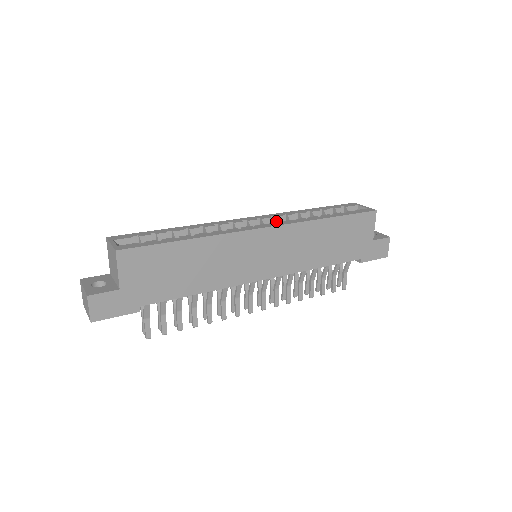
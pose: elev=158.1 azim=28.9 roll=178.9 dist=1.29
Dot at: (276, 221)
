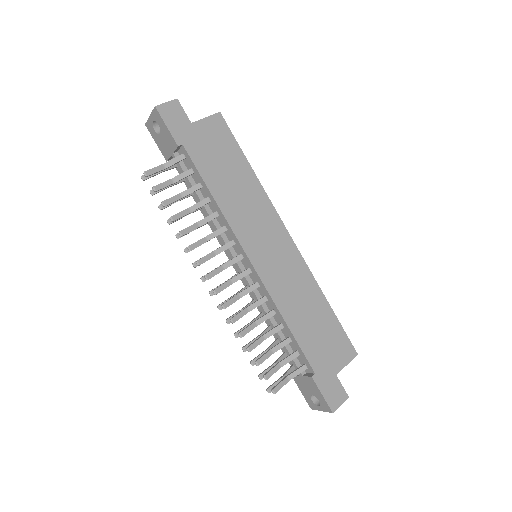
Dot at: occluded
